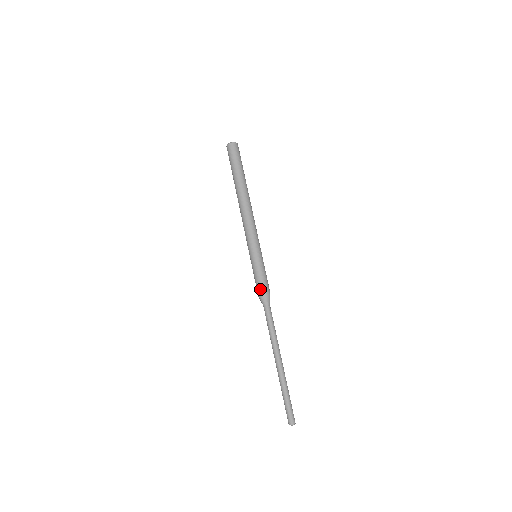
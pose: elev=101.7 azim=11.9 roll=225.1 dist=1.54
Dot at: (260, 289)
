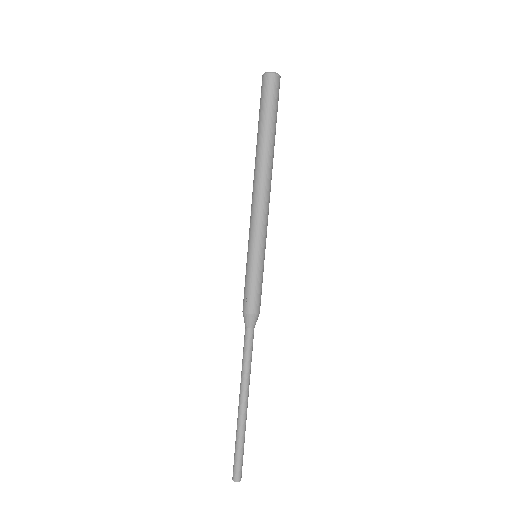
Dot at: (248, 305)
